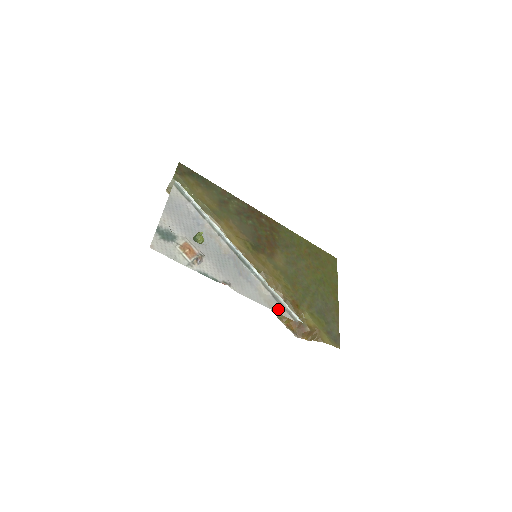
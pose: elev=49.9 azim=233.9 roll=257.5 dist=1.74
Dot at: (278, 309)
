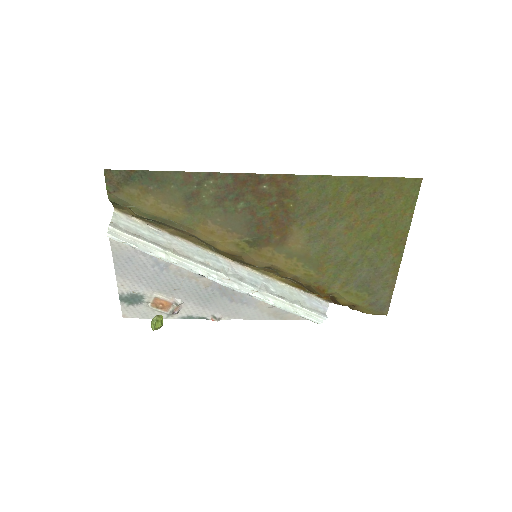
Dot at: (288, 316)
